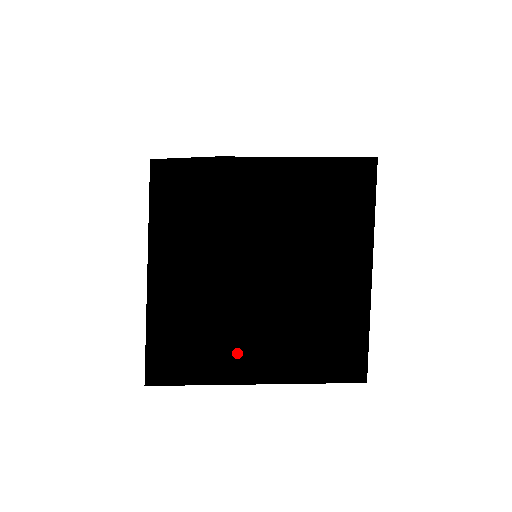
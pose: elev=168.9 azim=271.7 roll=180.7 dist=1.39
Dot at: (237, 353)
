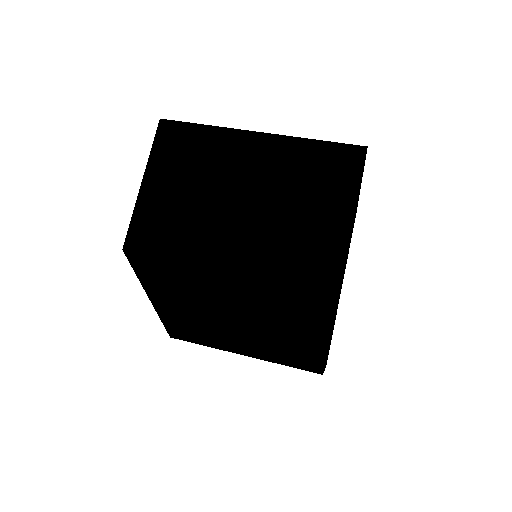
Dot at: occluded
